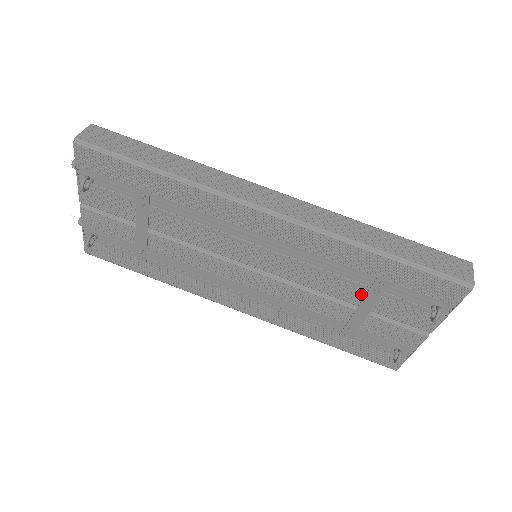
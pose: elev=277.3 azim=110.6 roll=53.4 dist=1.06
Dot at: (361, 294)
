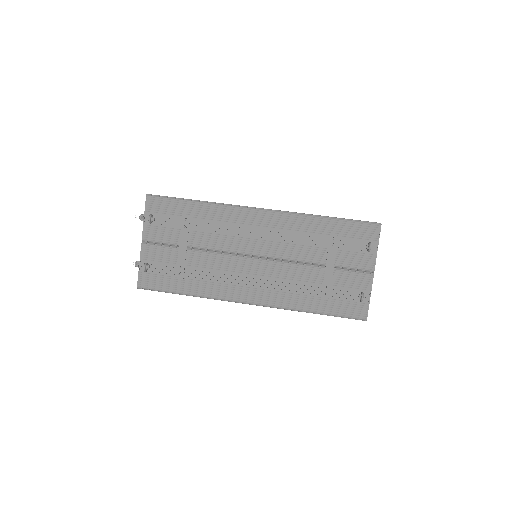
Dot at: (325, 253)
